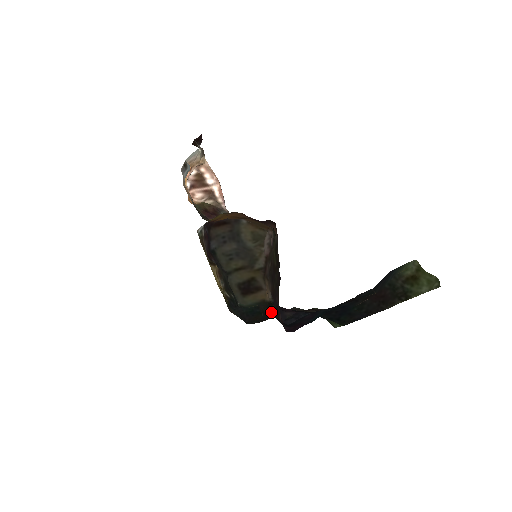
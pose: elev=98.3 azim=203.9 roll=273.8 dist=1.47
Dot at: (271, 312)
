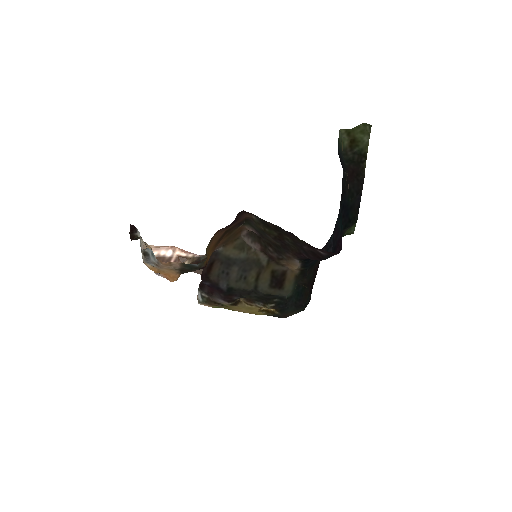
Dot at: (309, 278)
